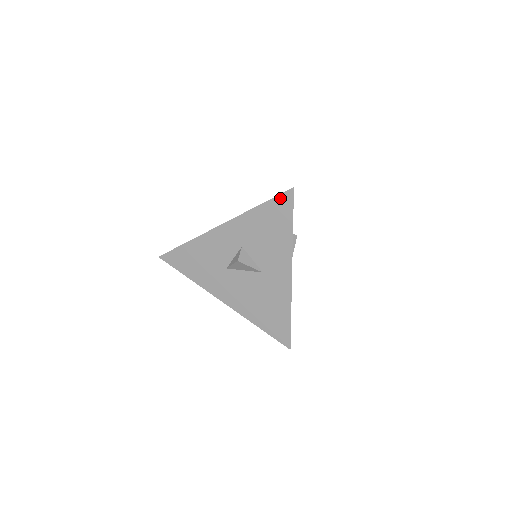
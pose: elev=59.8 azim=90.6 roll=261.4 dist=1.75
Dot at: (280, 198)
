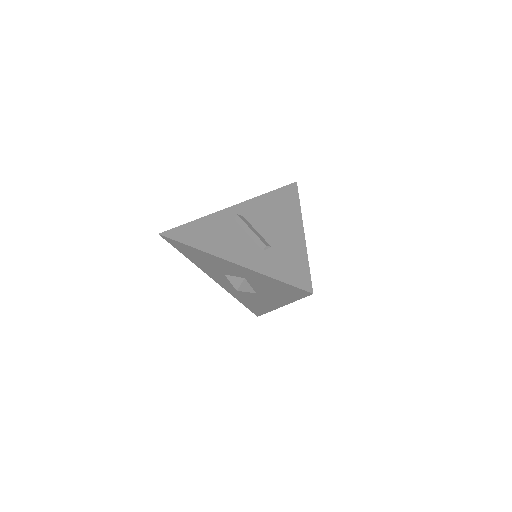
Dot at: (296, 289)
